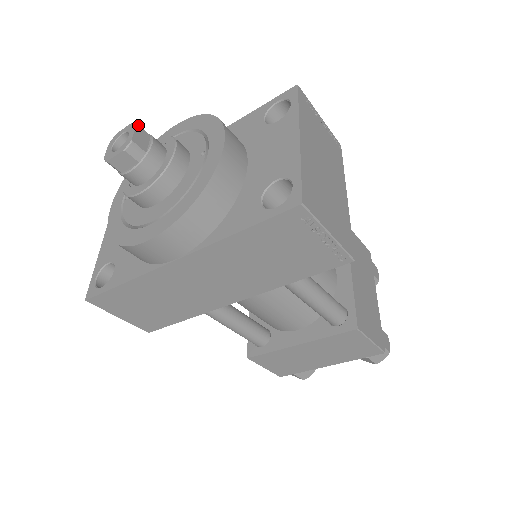
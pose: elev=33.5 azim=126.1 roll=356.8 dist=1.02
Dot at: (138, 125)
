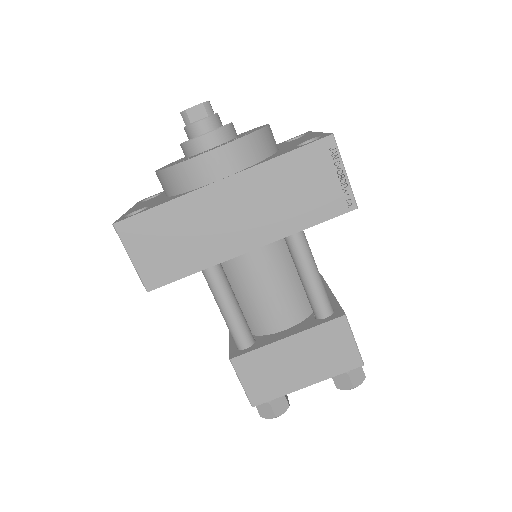
Dot at: occluded
